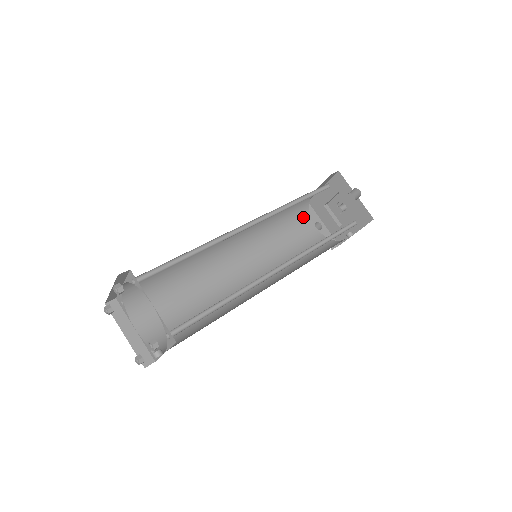
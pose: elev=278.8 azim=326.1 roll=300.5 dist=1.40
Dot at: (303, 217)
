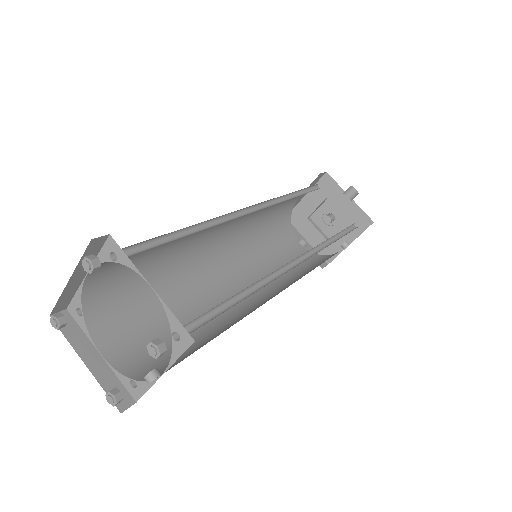
Dot at: (286, 230)
